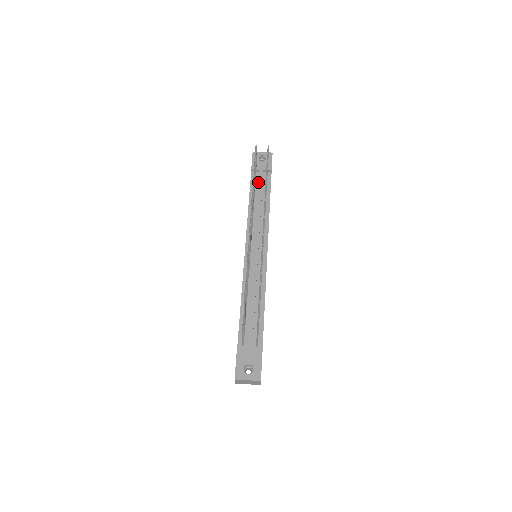
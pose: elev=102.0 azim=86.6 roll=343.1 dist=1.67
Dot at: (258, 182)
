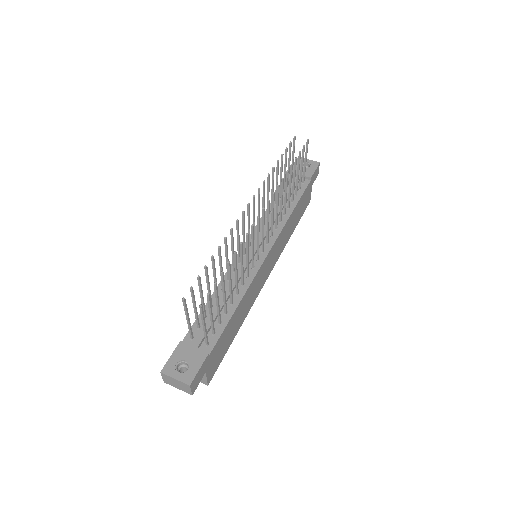
Dot at: (291, 185)
